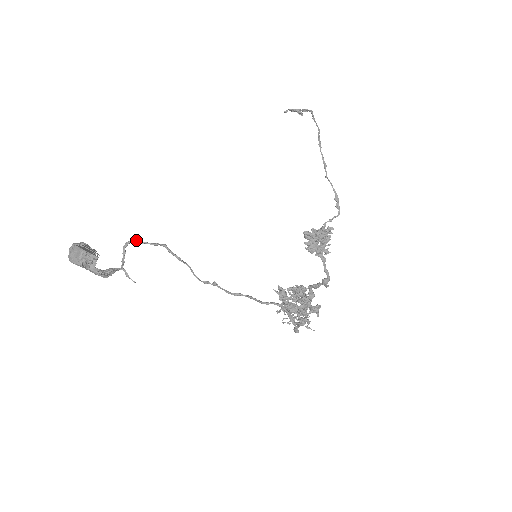
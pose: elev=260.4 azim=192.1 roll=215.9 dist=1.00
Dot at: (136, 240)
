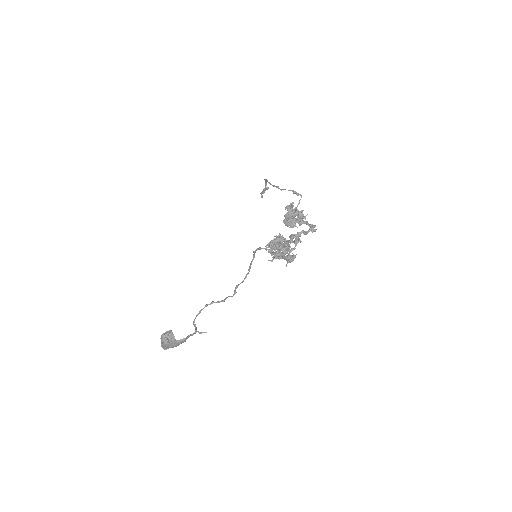
Dot at: (197, 314)
